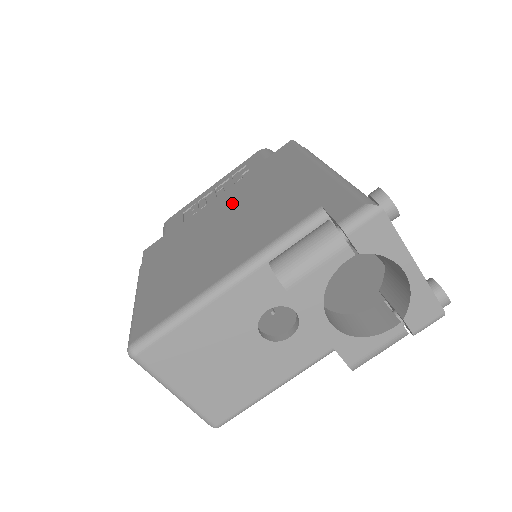
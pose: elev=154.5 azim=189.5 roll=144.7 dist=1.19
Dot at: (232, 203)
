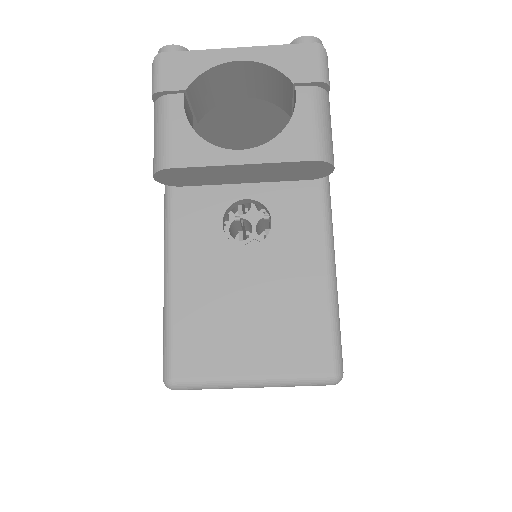
Dot at: occluded
